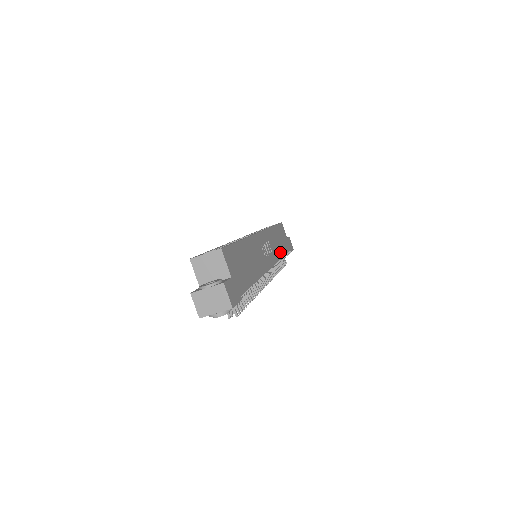
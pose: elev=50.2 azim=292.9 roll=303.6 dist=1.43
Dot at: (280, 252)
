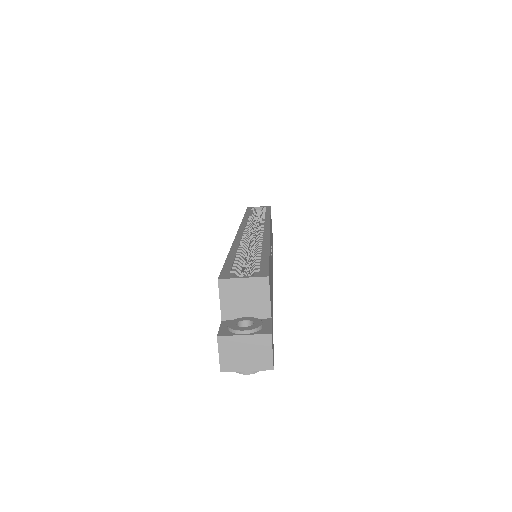
Dot at: occluded
